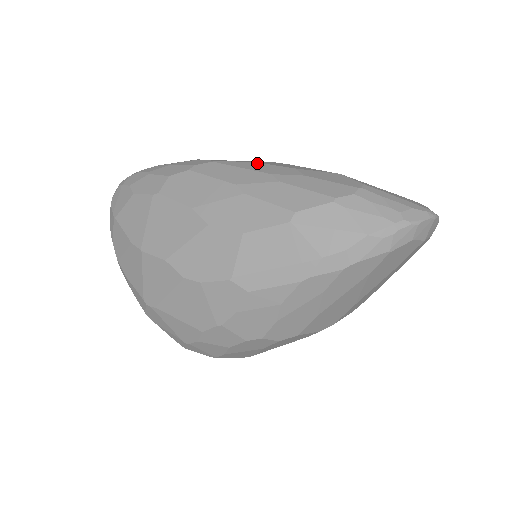
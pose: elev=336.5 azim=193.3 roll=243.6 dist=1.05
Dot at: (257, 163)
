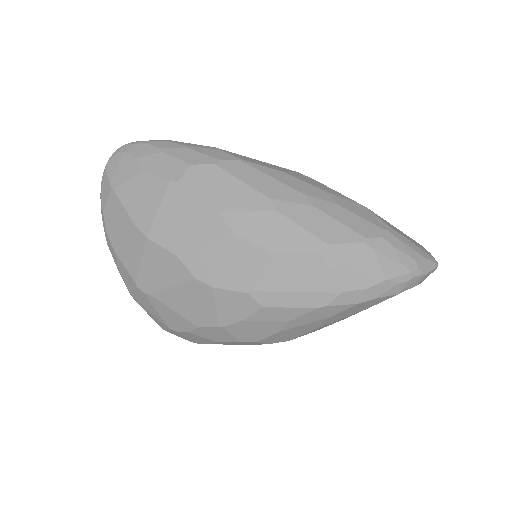
Dot at: (287, 174)
